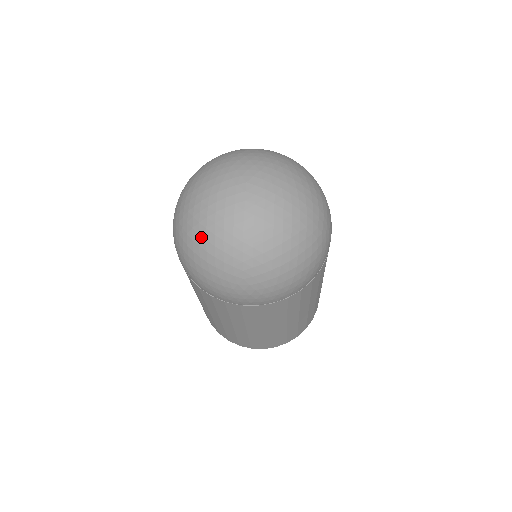
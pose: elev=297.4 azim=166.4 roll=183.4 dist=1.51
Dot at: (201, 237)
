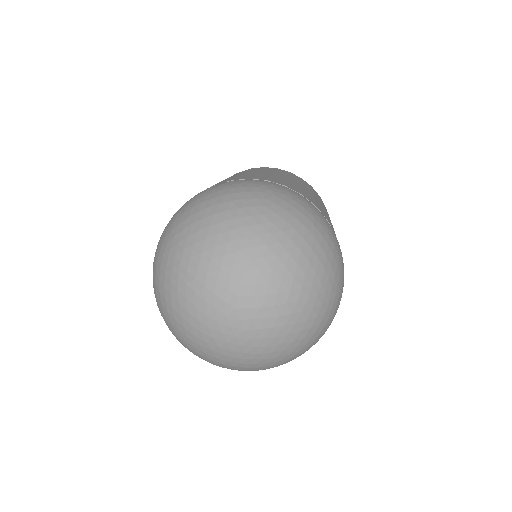
Dot at: (164, 291)
